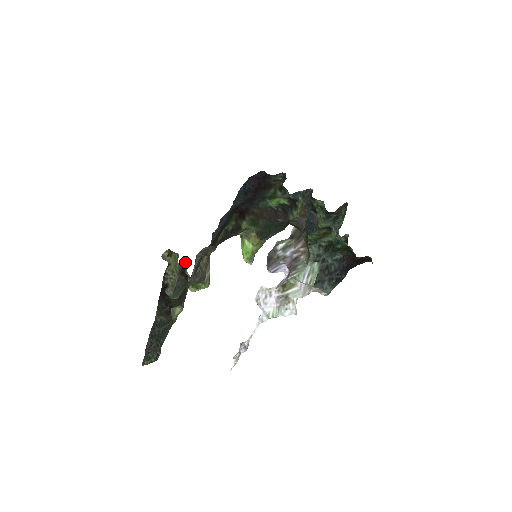
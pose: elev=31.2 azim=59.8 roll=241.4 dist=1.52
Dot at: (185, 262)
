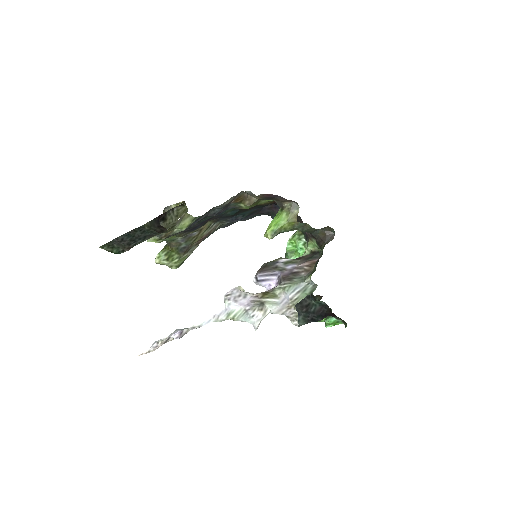
Dot at: occluded
